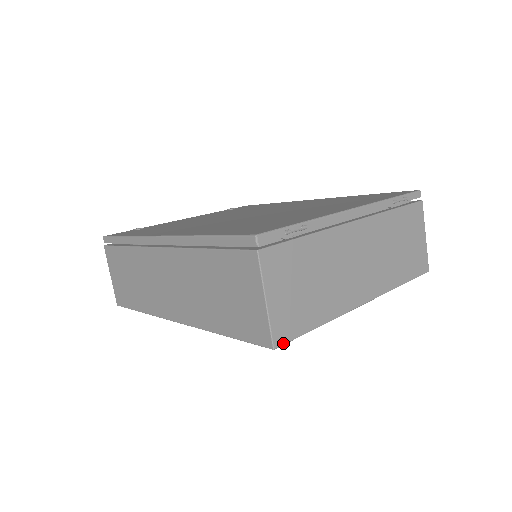
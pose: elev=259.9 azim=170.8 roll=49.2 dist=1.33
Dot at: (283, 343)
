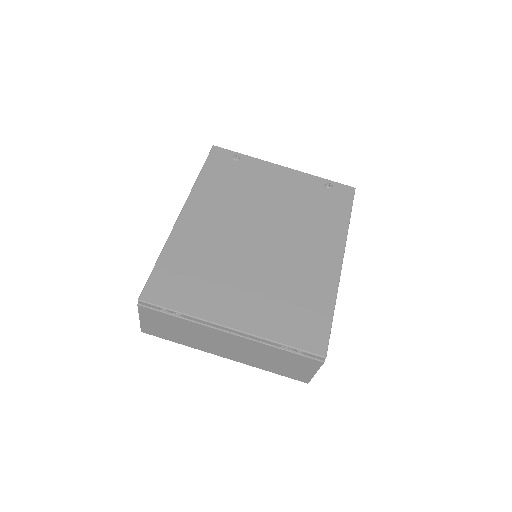
Dot at: occluded
